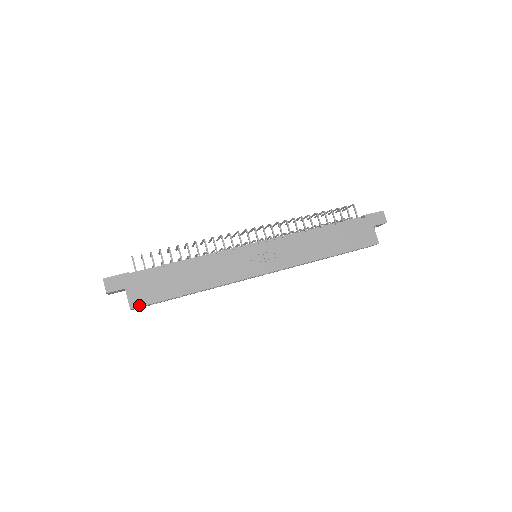
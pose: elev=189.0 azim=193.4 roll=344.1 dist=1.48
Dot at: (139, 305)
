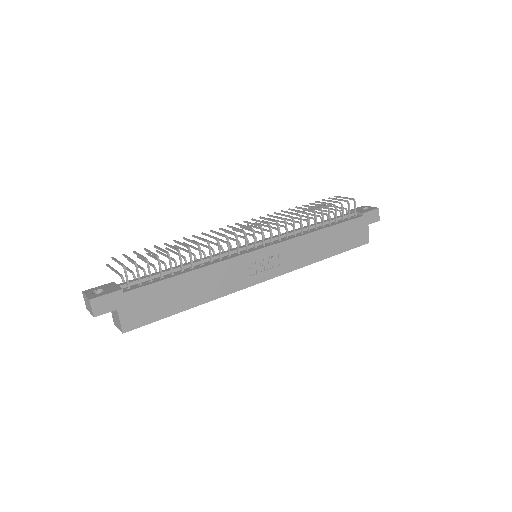
Dot at: (133, 327)
